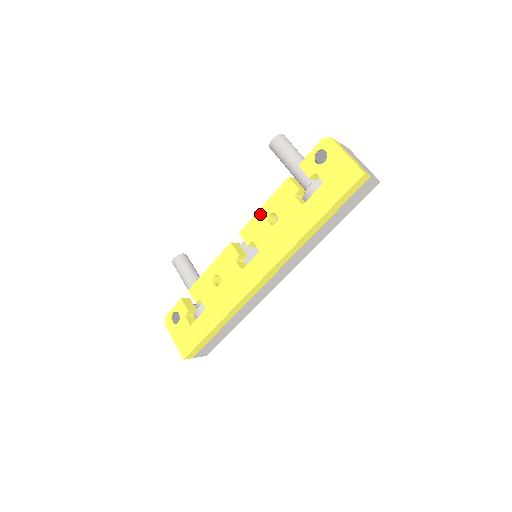
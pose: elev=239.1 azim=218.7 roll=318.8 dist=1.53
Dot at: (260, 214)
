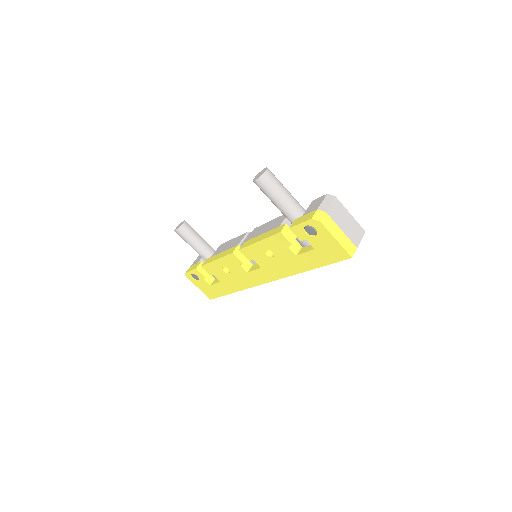
Dot at: (257, 246)
